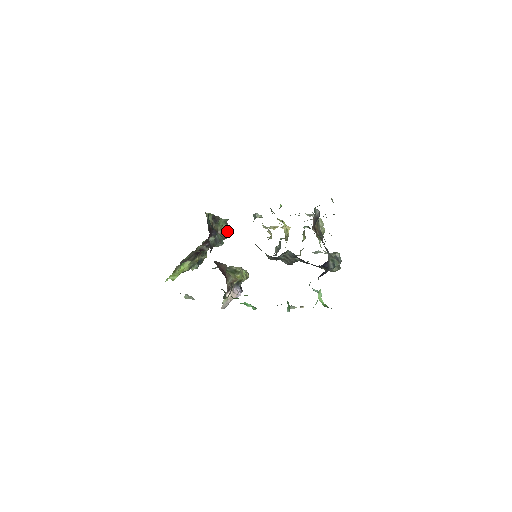
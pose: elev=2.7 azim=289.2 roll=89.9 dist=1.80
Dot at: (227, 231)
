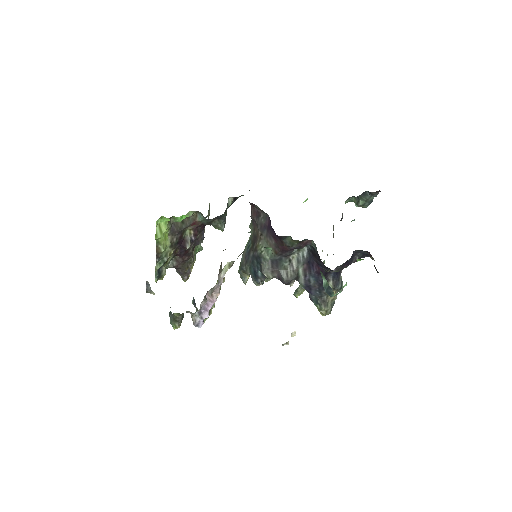
Dot at: occluded
